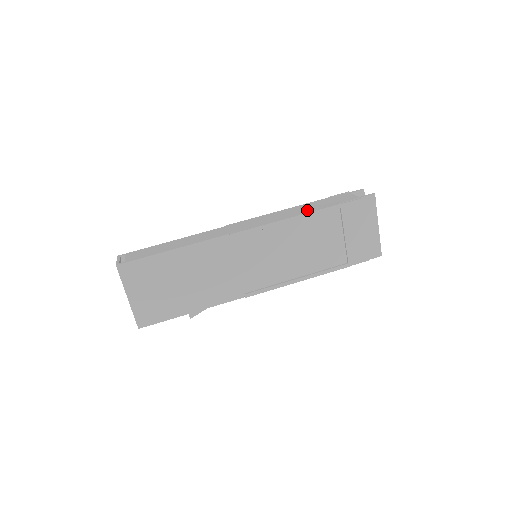
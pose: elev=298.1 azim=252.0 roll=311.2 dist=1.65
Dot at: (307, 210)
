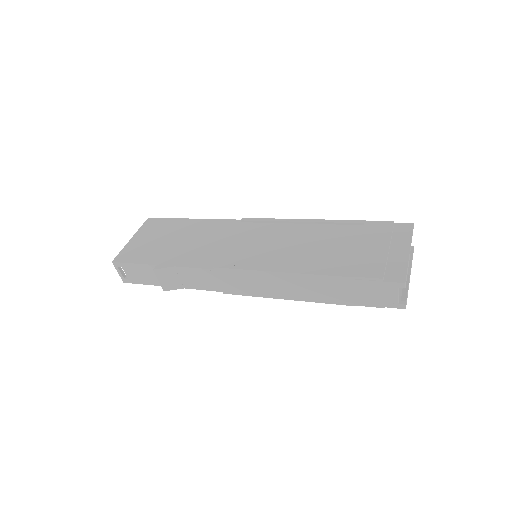
Dot at: occluded
